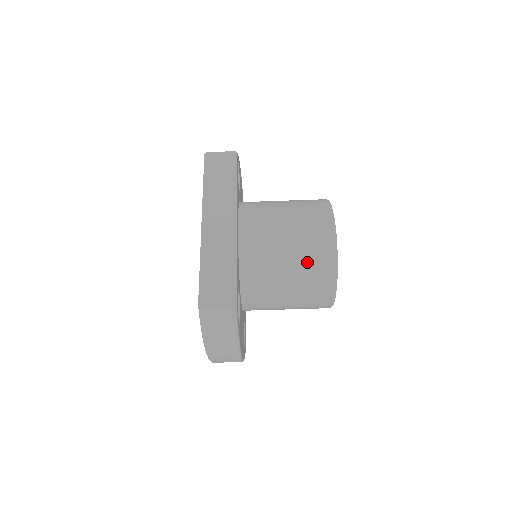
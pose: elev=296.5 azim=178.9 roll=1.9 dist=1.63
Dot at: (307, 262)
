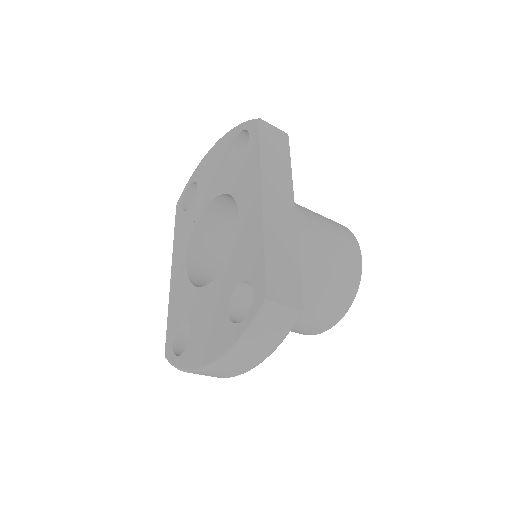
Dot at: (337, 281)
